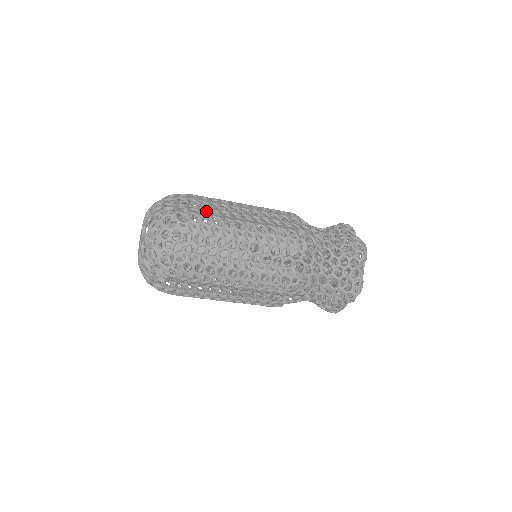
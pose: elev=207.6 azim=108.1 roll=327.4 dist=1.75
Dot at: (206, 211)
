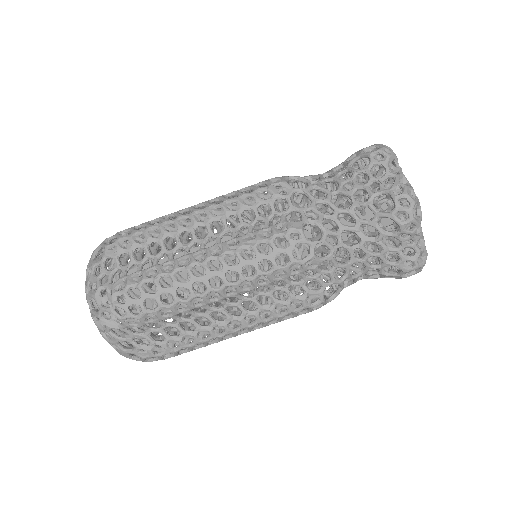
Dot at: occluded
